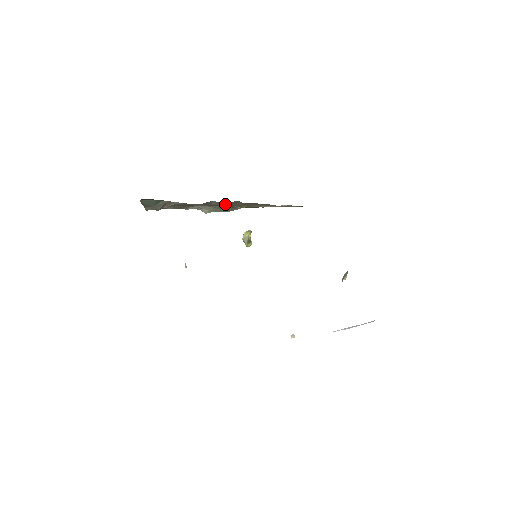
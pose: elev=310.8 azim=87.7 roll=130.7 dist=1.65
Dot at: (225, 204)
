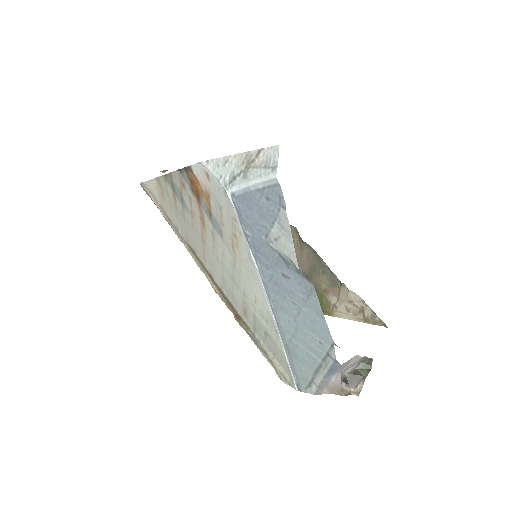
Dot at: occluded
